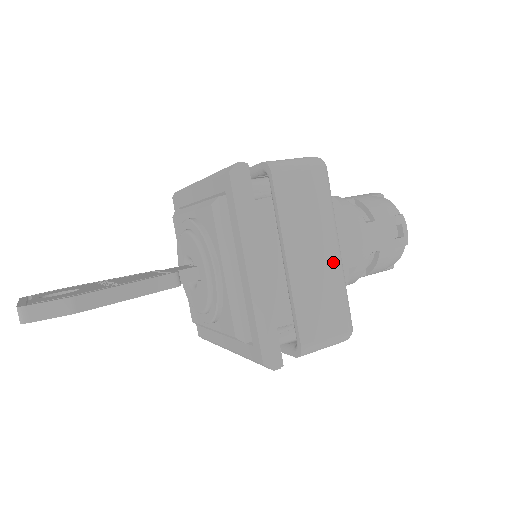
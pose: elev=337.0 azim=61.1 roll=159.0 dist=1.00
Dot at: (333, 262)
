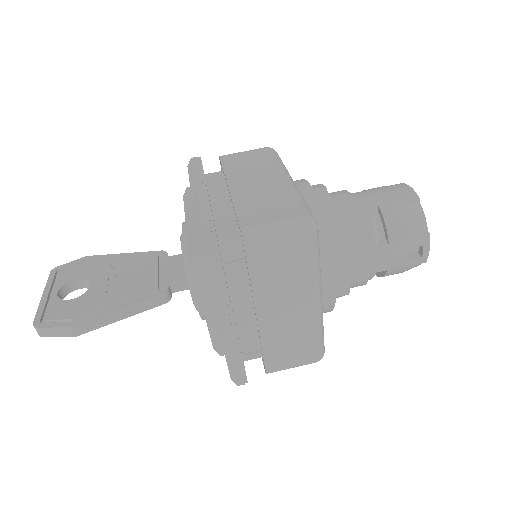
Dot at: (308, 313)
